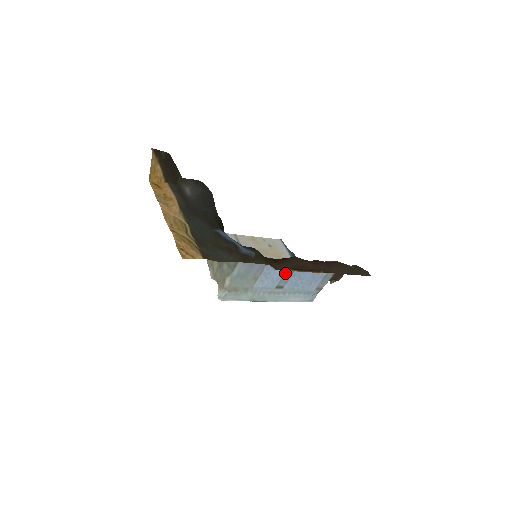
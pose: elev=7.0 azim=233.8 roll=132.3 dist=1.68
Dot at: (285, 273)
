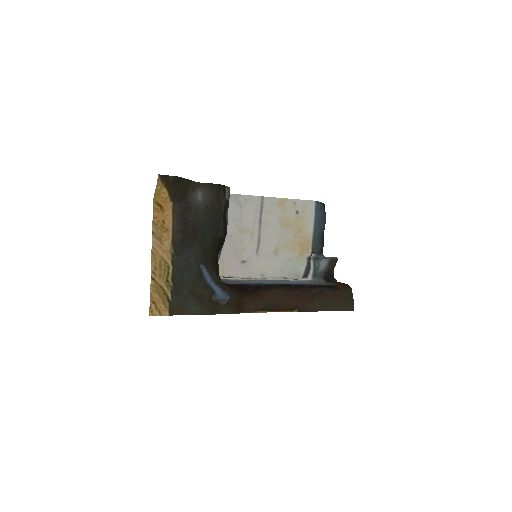
Dot at: occluded
